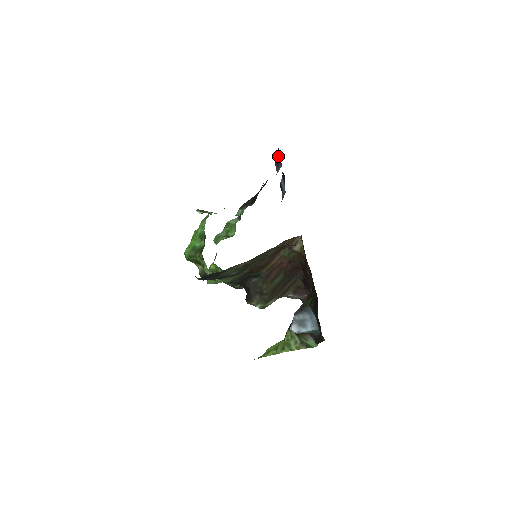
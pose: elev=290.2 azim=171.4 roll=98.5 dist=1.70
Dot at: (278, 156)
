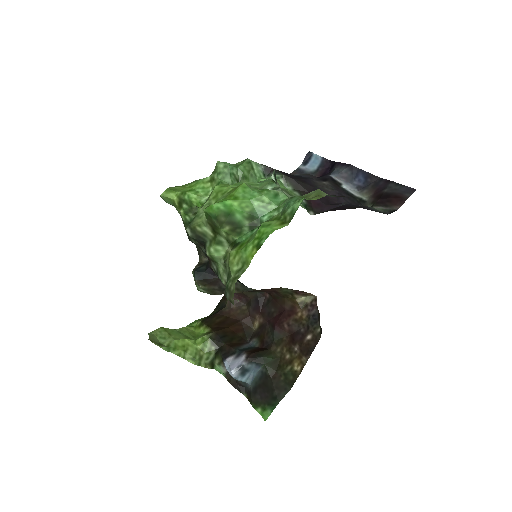
Dot at: (365, 176)
